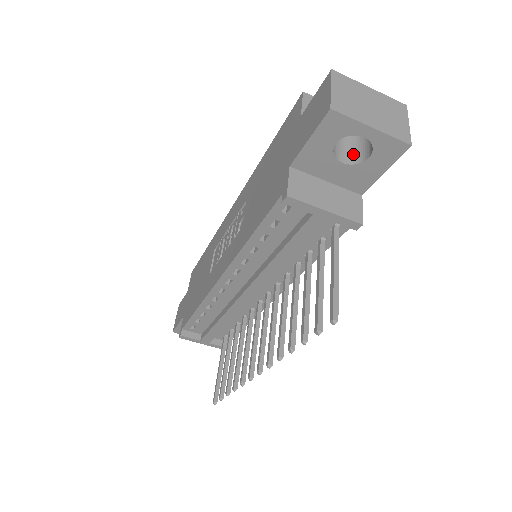
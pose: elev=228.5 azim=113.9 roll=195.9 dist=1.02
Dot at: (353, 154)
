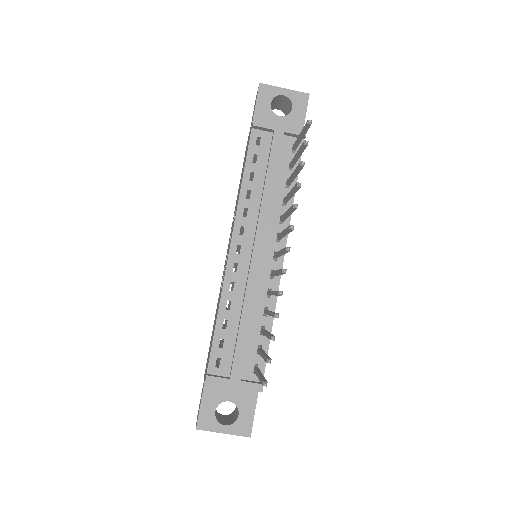
Dot at: occluded
